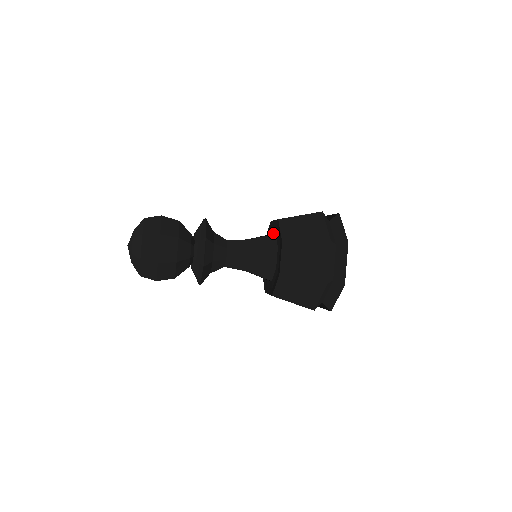
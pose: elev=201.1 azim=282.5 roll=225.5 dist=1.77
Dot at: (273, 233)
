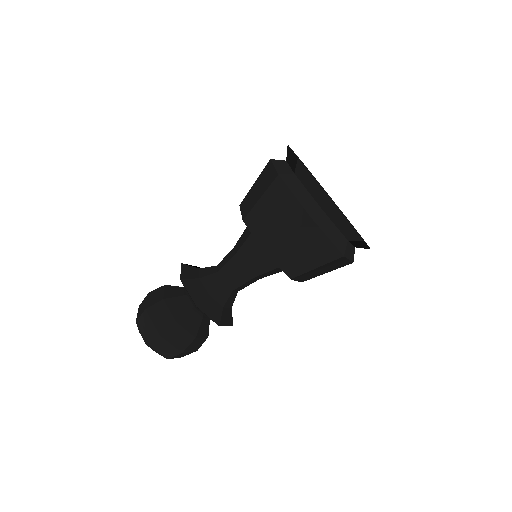
Dot at: occluded
